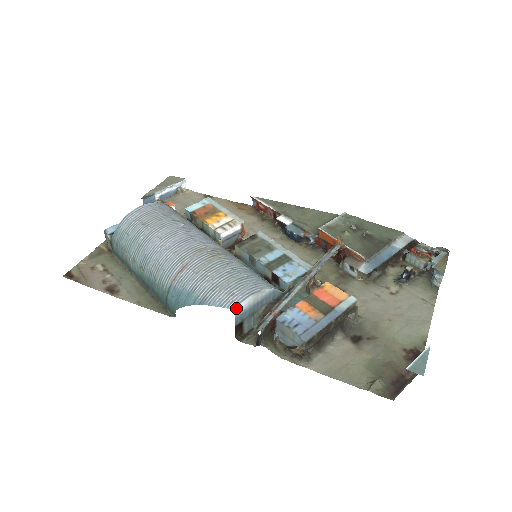
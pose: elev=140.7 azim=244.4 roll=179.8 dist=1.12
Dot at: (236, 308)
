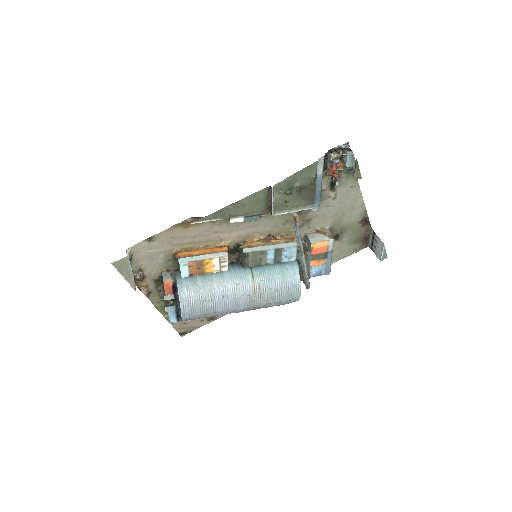
Dot at: occluded
